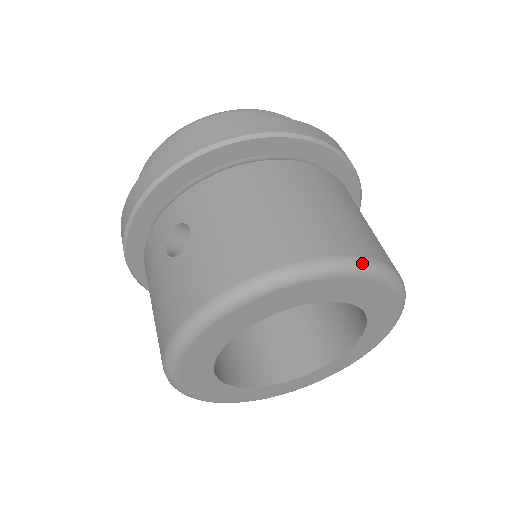
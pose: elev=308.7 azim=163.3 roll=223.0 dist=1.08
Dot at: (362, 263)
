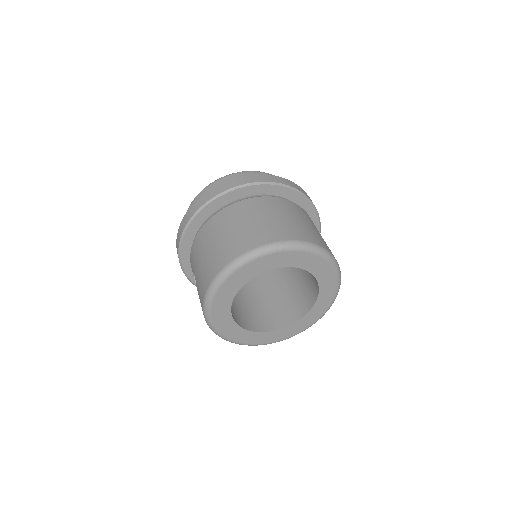
Dot at: (248, 254)
